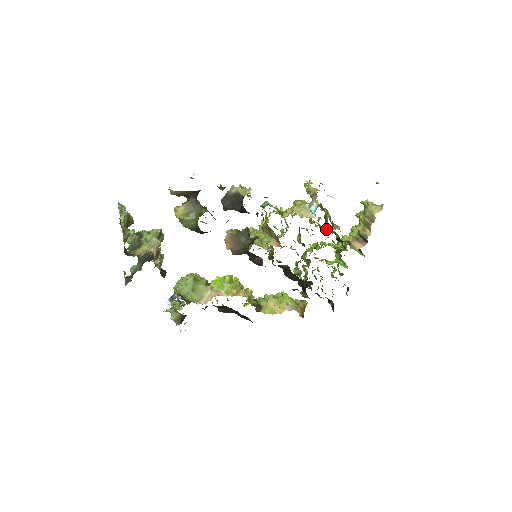
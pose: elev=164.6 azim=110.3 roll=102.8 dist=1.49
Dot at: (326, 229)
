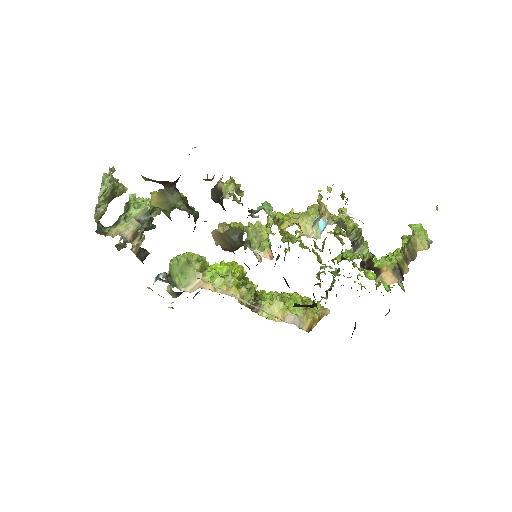
Dot at: occluded
